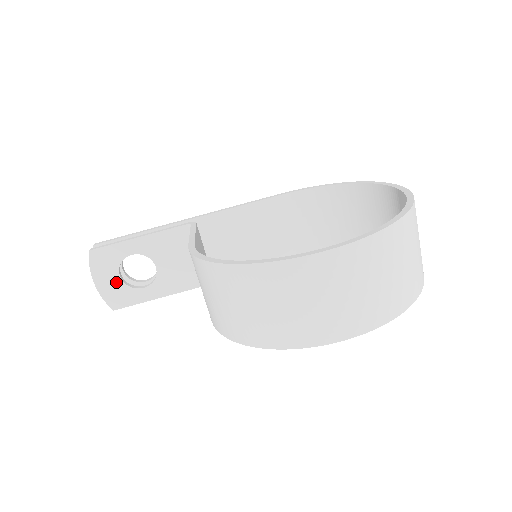
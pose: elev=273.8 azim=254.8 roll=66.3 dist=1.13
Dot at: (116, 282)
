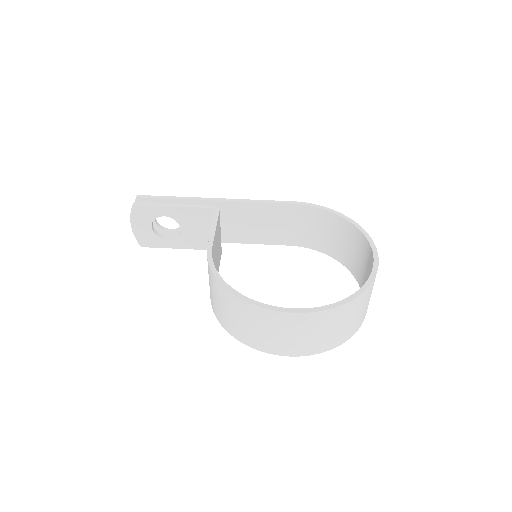
Dot at: (148, 230)
